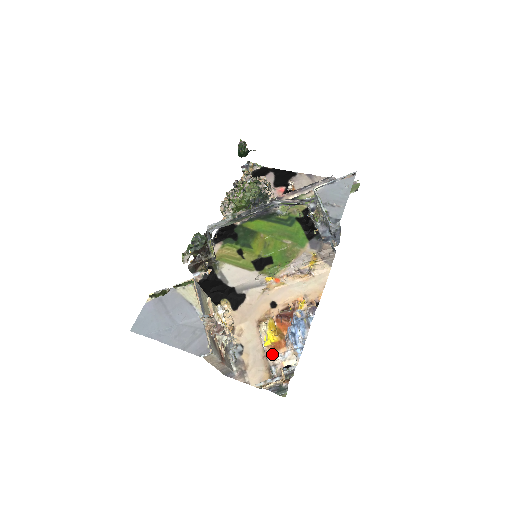
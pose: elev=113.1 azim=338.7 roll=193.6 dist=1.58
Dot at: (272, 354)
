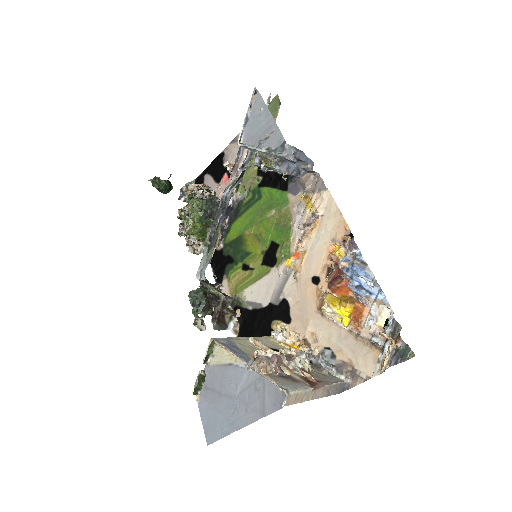
Dot at: (360, 327)
